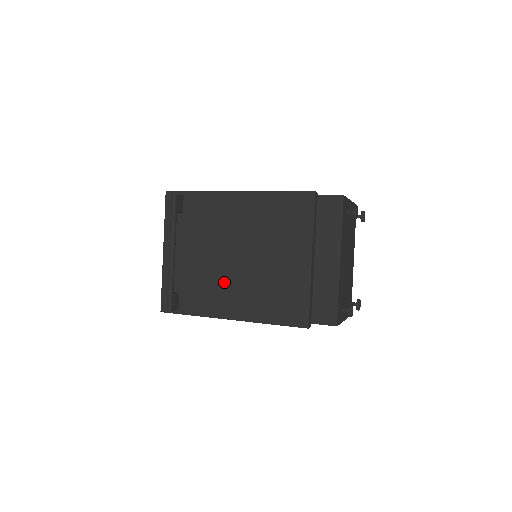
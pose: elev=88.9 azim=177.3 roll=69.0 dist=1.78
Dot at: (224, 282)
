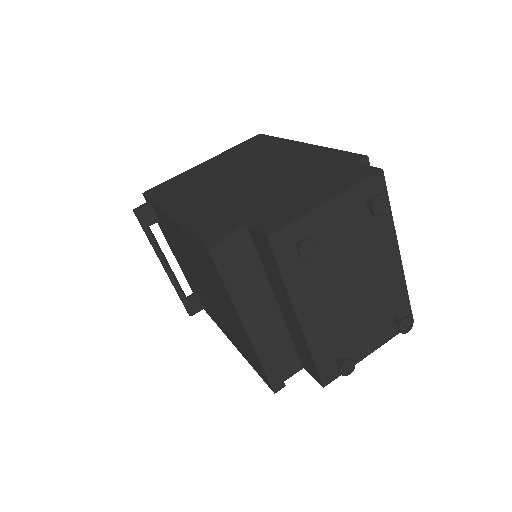
Dot at: (210, 305)
